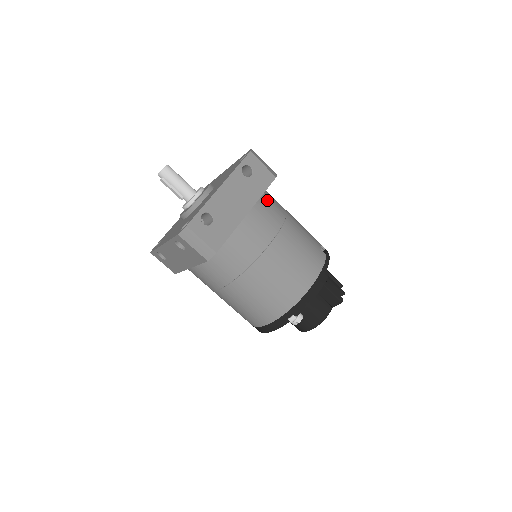
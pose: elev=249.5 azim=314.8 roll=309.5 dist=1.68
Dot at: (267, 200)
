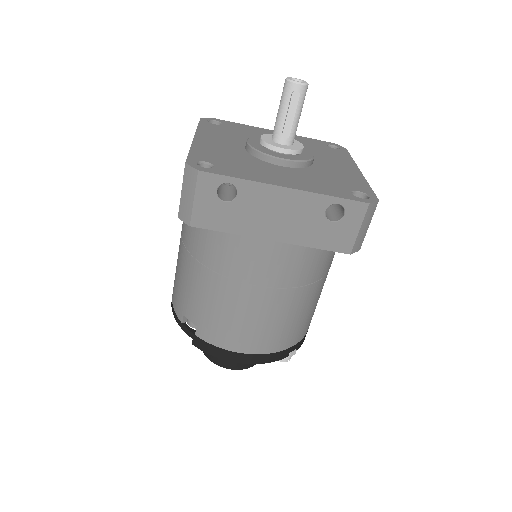
Dot at: occluded
